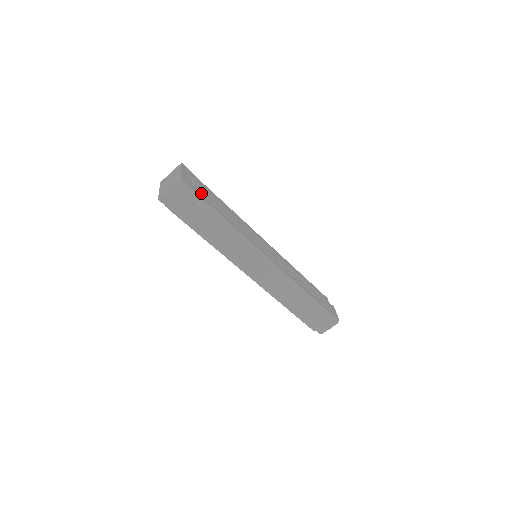
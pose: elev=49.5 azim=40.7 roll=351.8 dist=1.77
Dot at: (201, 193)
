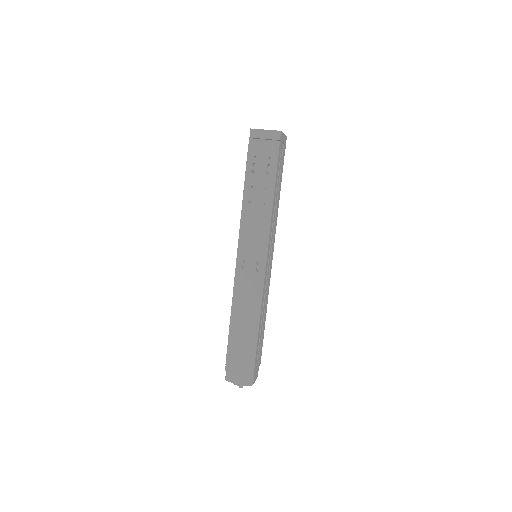
Dot at: (280, 159)
